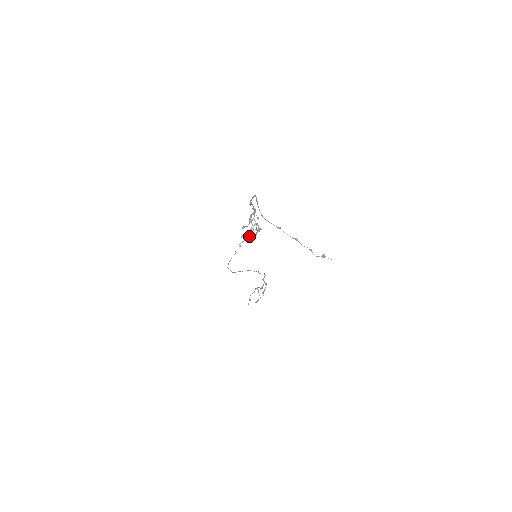
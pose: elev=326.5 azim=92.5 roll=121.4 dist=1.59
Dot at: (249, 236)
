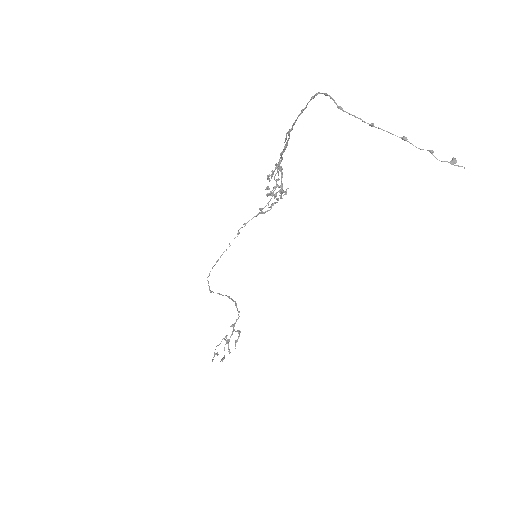
Dot at: (261, 209)
